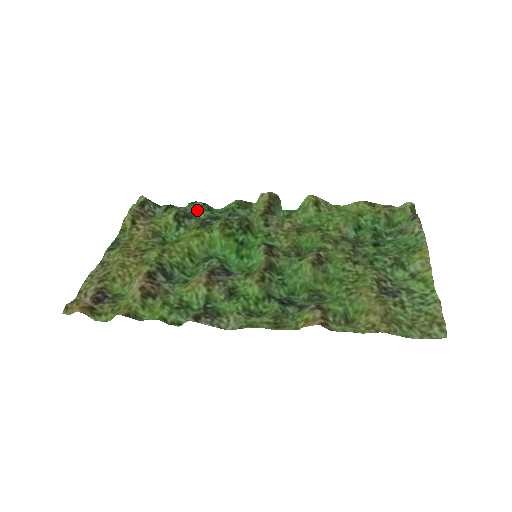
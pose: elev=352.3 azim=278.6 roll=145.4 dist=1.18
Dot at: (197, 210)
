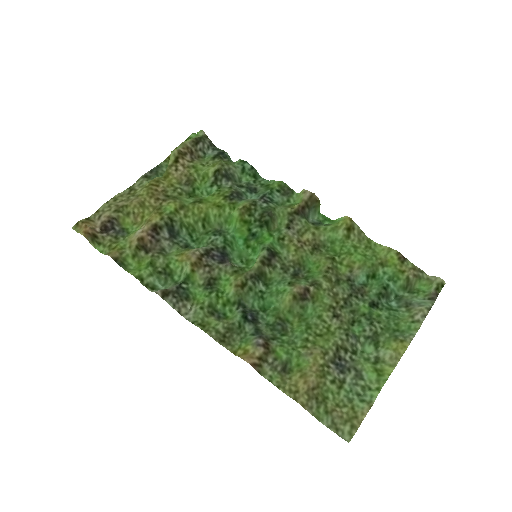
Dot at: (242, 172)
